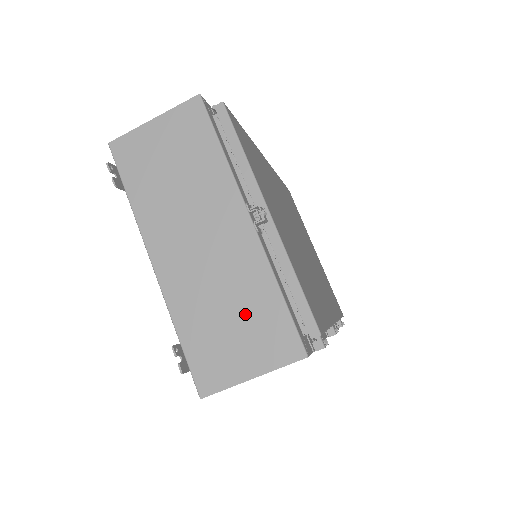
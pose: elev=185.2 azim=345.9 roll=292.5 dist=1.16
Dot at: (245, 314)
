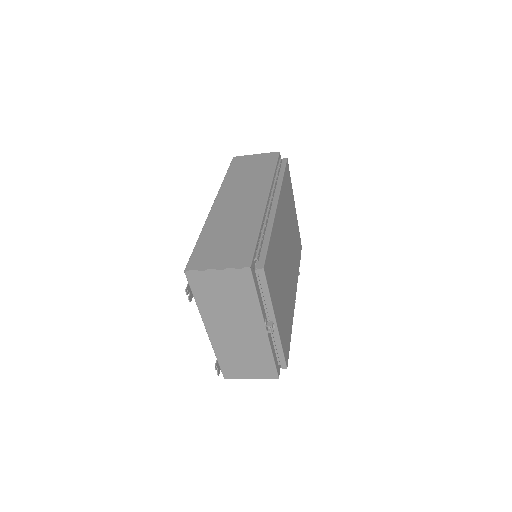
Dot at: (253, 360)
